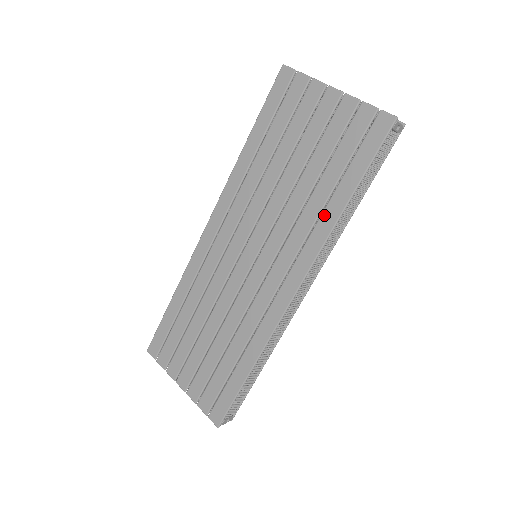
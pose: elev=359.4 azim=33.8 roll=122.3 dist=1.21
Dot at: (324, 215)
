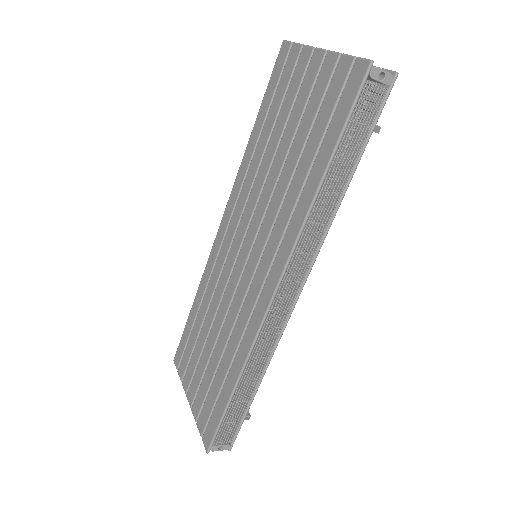
Dot at: (301, 197)
